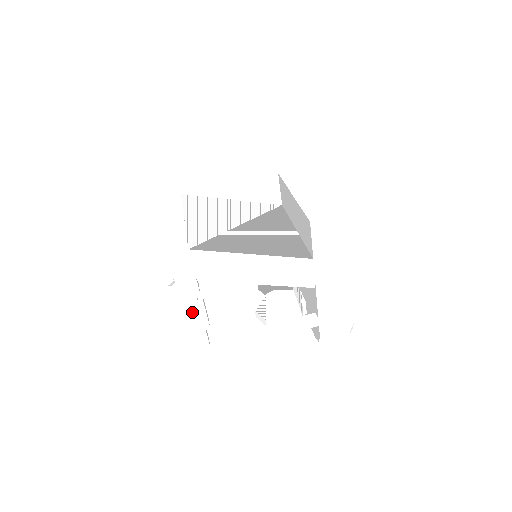
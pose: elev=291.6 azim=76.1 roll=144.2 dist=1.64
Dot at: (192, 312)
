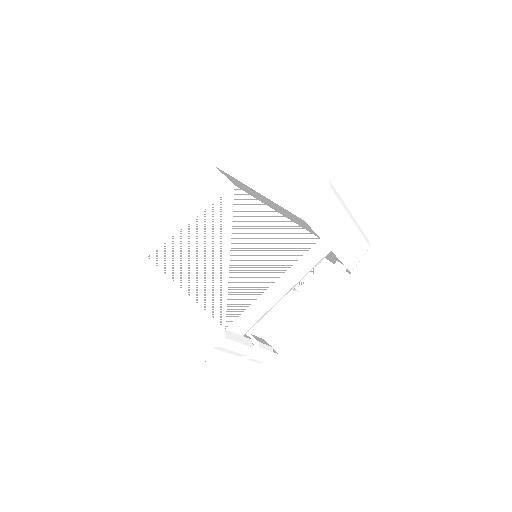
Dot at: (256, 356)
